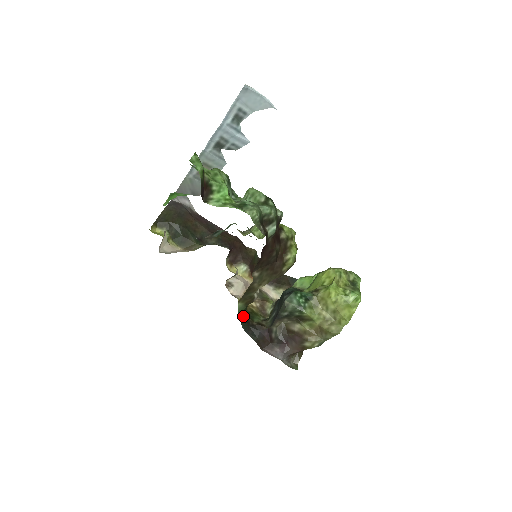
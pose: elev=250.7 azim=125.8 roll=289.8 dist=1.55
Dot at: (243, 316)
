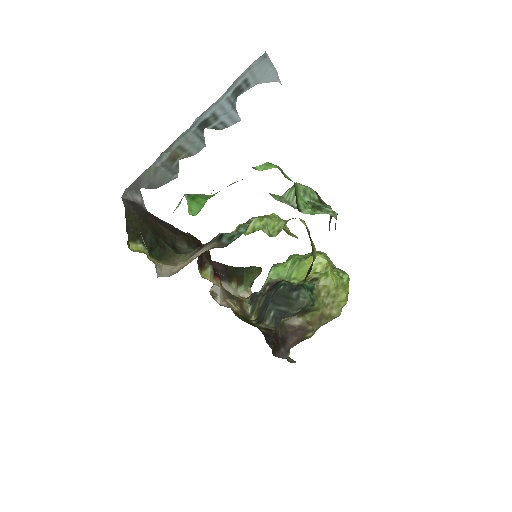
Dot at: occluded
